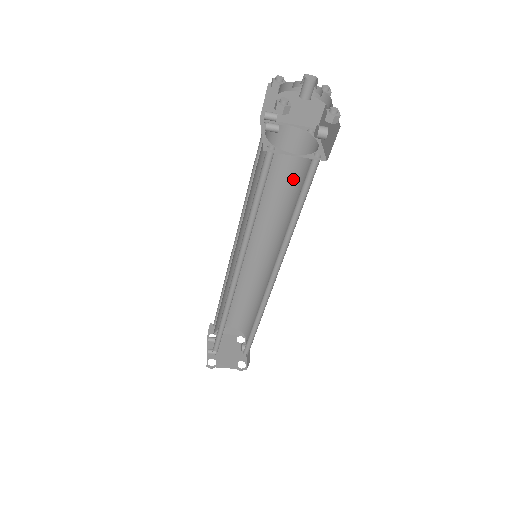
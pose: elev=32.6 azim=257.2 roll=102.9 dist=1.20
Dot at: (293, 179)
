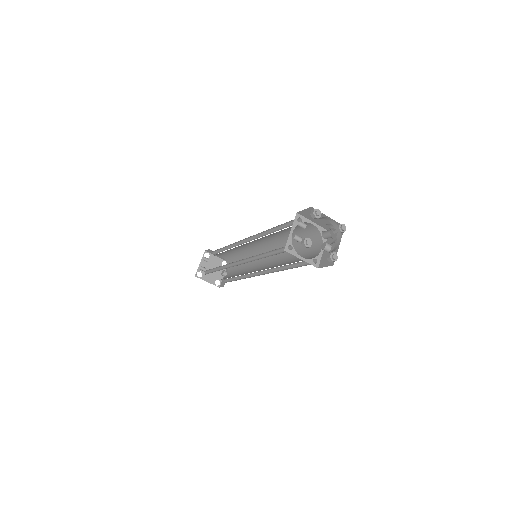
Dot at: (300, 242)
